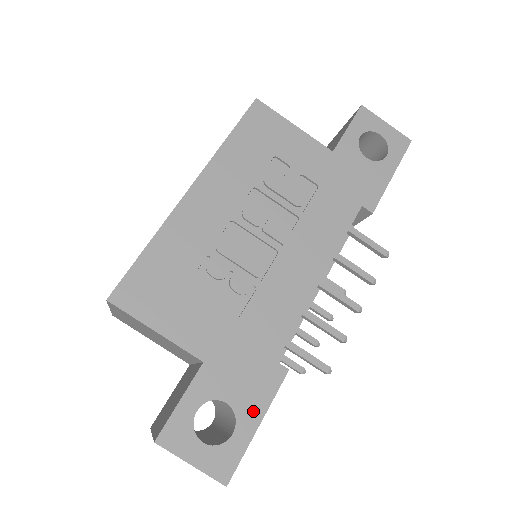
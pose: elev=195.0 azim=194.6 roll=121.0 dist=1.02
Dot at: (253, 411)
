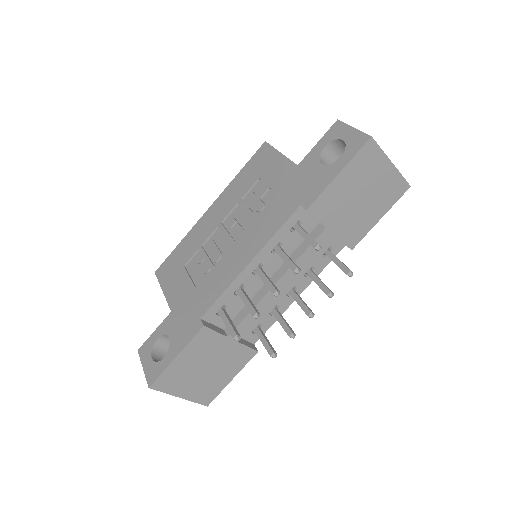
Dot at: (177, 347)
